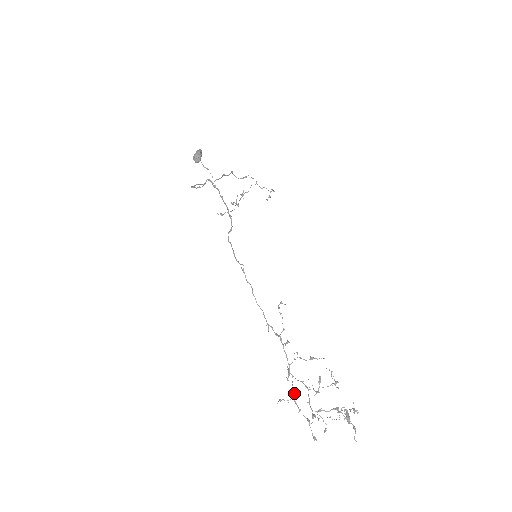
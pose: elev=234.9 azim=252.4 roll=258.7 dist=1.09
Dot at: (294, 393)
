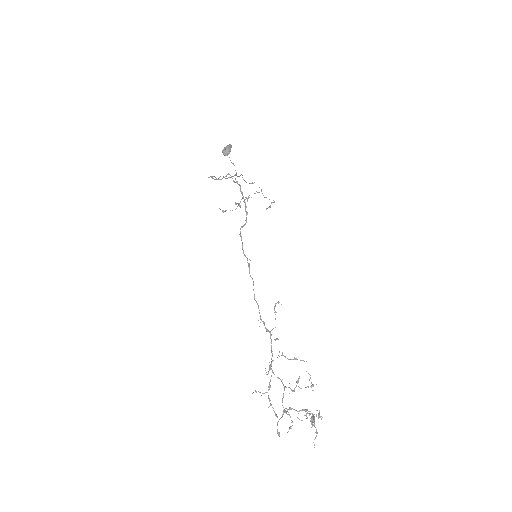
Dot at: occluded
